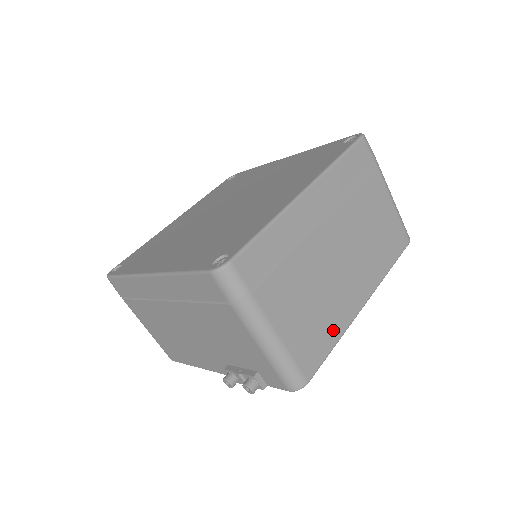
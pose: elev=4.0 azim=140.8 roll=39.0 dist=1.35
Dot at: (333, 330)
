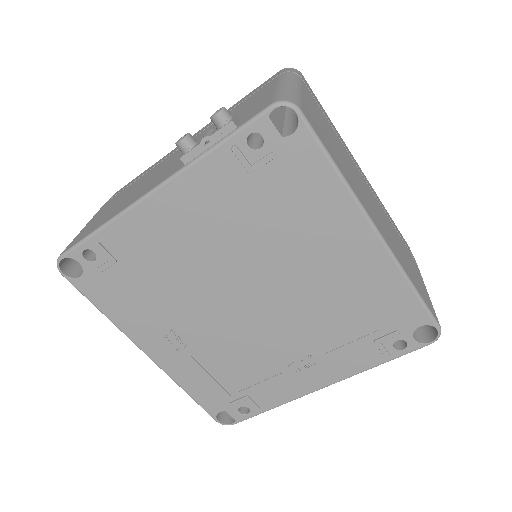
Dot at: (341, 168)
